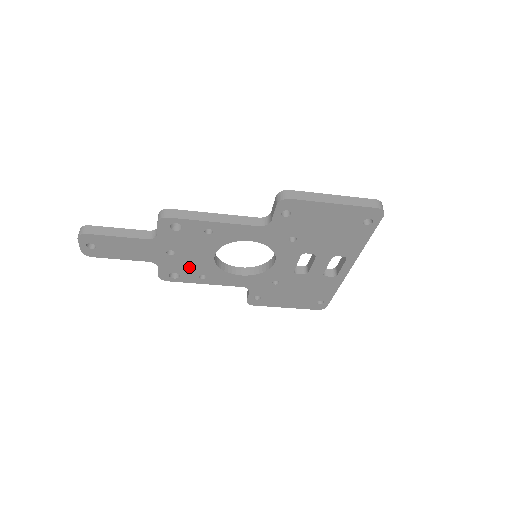
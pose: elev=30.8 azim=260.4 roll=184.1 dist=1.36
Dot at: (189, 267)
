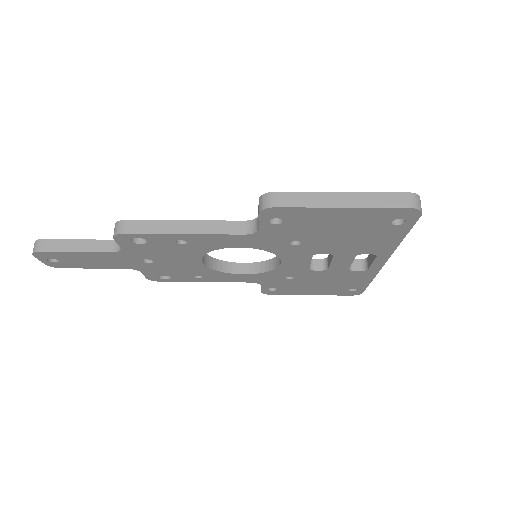
Dot at: (177, 270)
